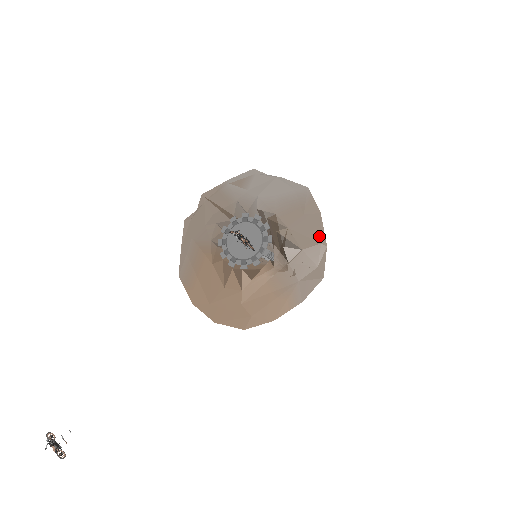
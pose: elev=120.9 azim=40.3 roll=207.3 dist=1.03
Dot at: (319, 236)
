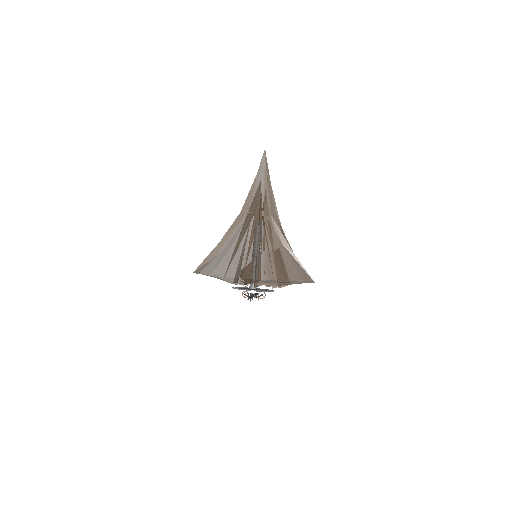
Dot at: occluded
